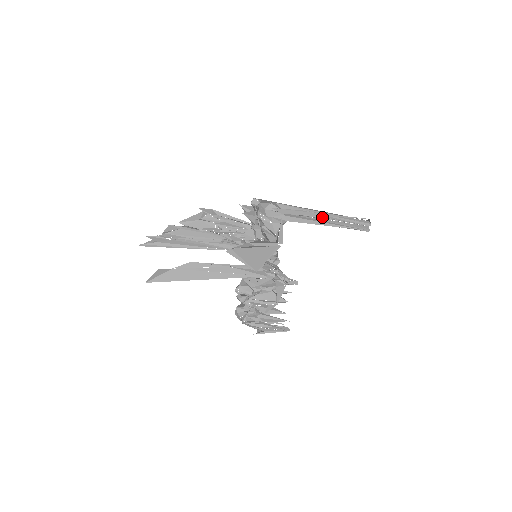
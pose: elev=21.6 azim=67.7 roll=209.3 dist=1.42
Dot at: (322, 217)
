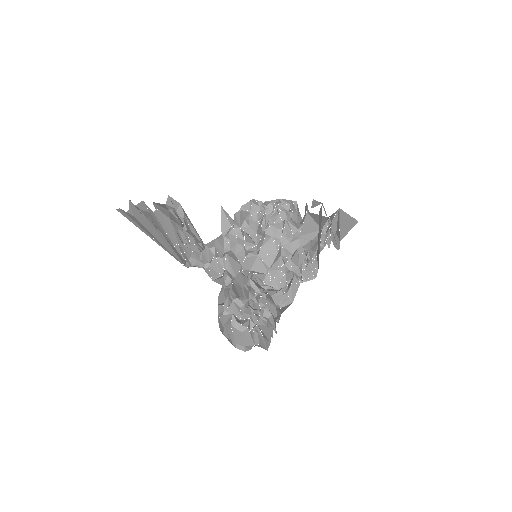
Dot at: occluded
